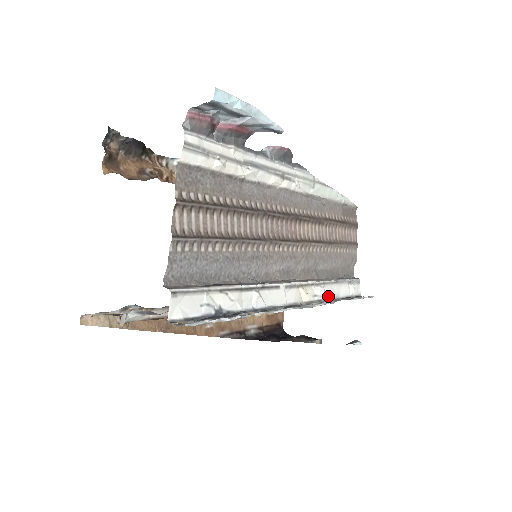
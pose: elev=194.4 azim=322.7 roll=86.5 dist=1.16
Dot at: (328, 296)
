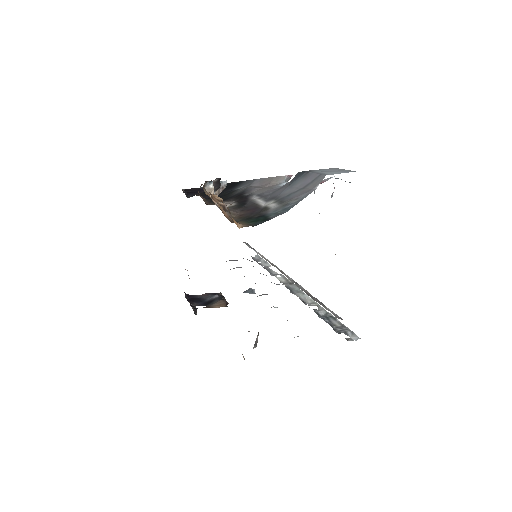
Dot at: occluded
